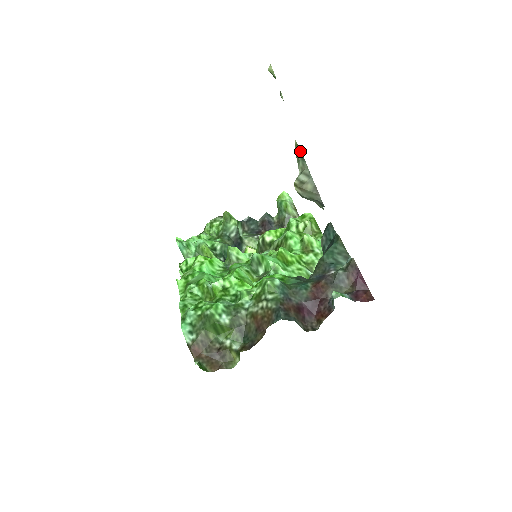
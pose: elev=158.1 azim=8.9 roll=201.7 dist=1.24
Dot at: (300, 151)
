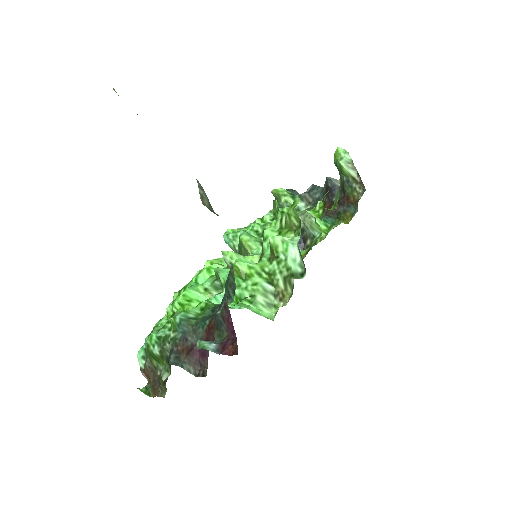
Dot at: occluded
